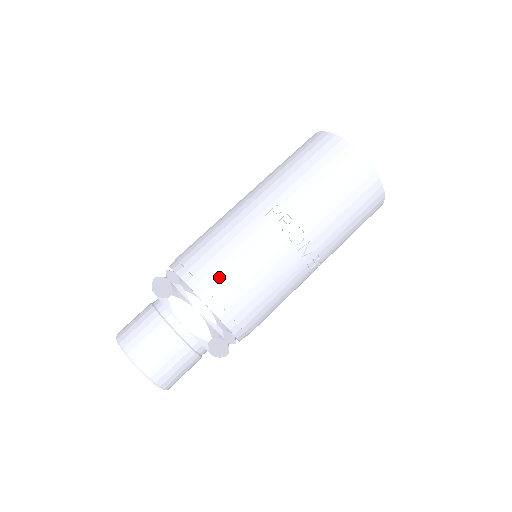
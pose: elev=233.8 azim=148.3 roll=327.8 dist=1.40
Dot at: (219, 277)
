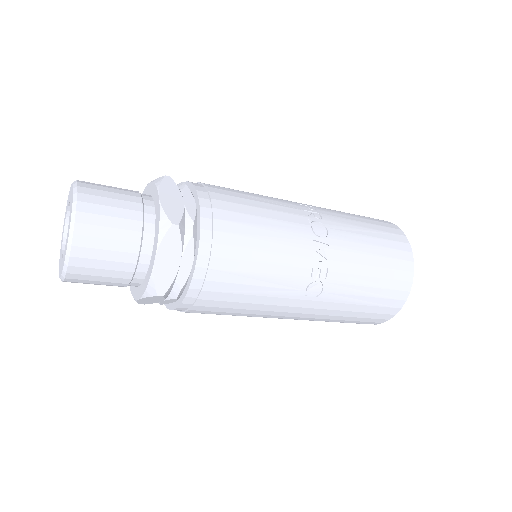
Dot at: (228, 195)
